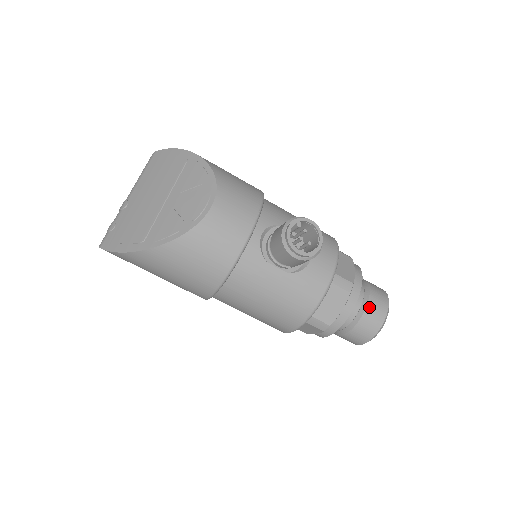
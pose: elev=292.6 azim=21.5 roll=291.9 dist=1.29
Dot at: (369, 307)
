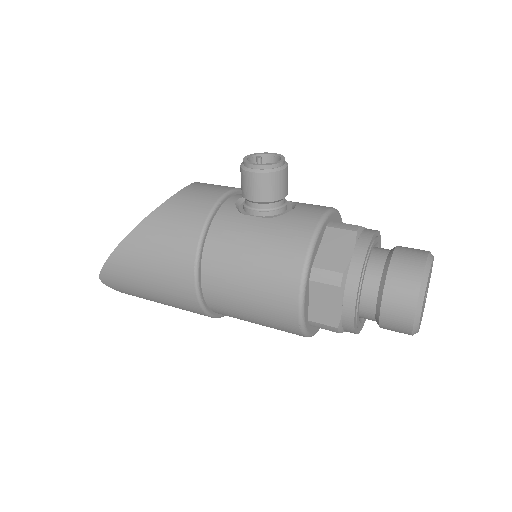
Dot at: (397, 253)
